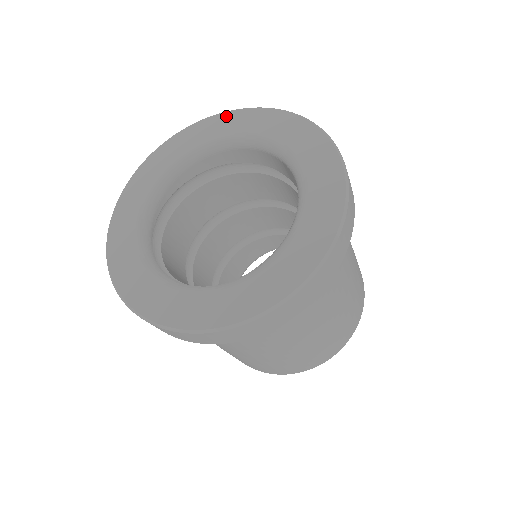
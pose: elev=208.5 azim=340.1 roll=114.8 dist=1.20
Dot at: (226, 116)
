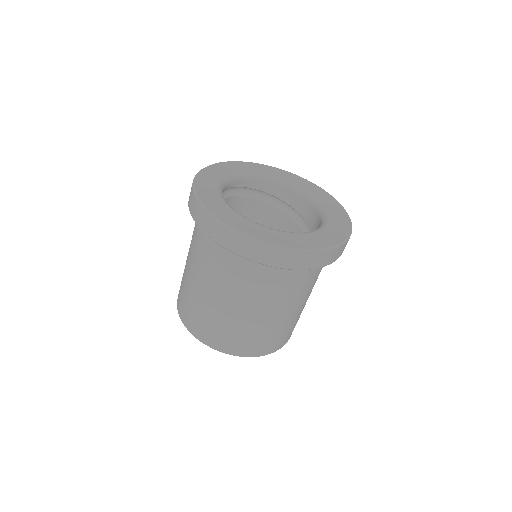
Dot at: (285, 172)
